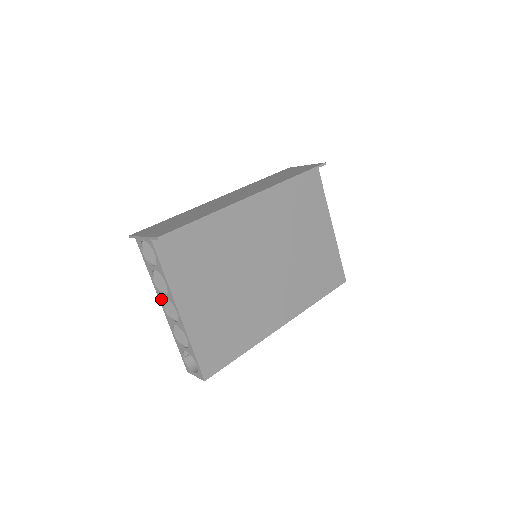
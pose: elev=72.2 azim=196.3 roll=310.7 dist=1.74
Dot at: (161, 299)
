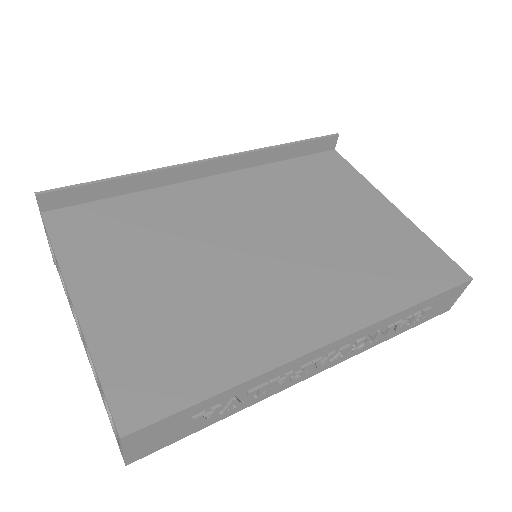
Dot at: (75, 320)
